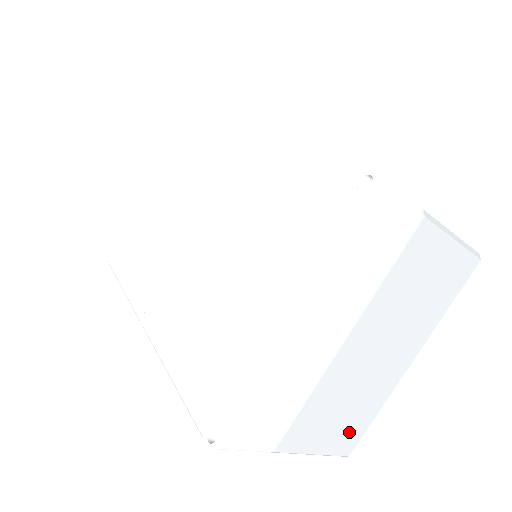
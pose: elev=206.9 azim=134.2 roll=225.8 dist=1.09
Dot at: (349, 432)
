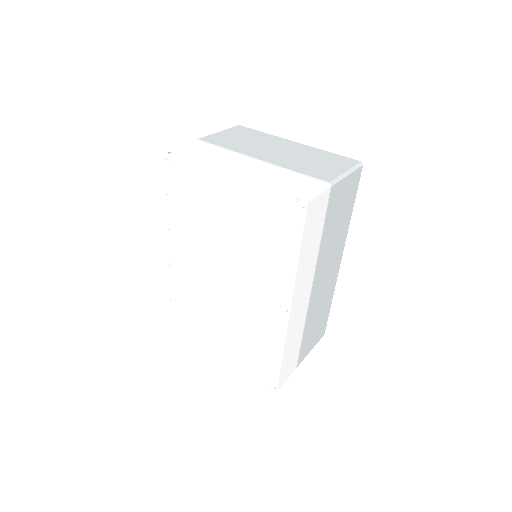
Dot at: occluded
